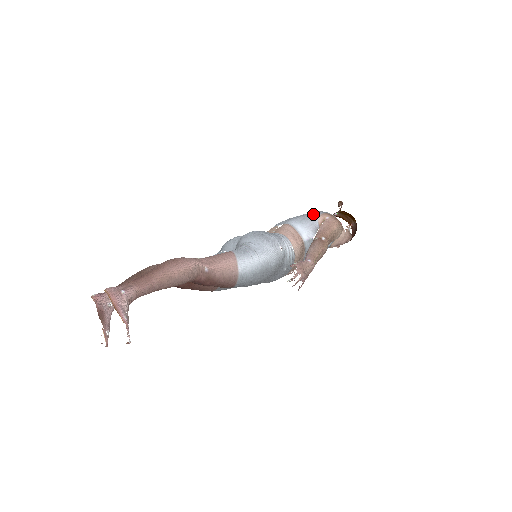
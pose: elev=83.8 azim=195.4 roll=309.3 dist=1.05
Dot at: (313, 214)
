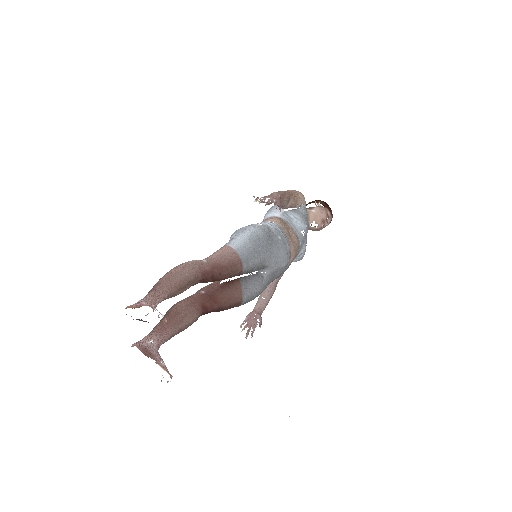
Dot at: occluded
